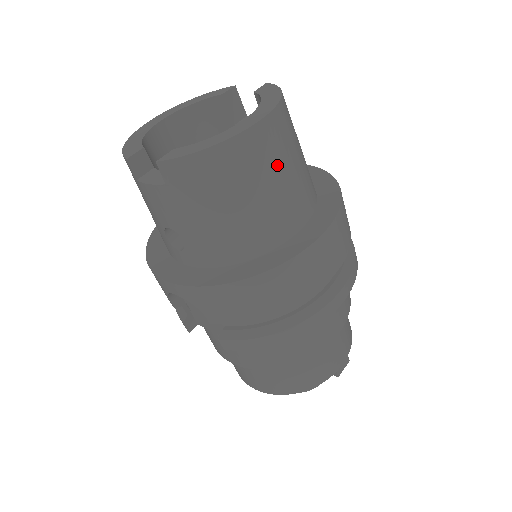
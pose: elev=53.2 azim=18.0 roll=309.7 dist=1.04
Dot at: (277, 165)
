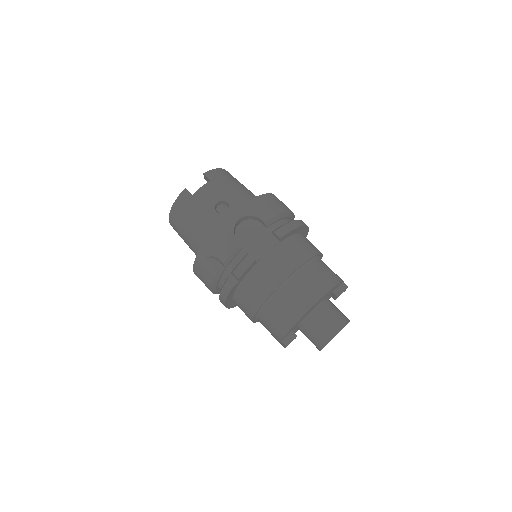
Dot at: occluded
